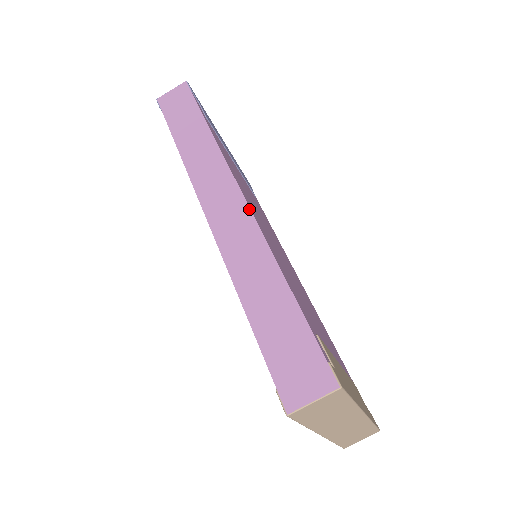
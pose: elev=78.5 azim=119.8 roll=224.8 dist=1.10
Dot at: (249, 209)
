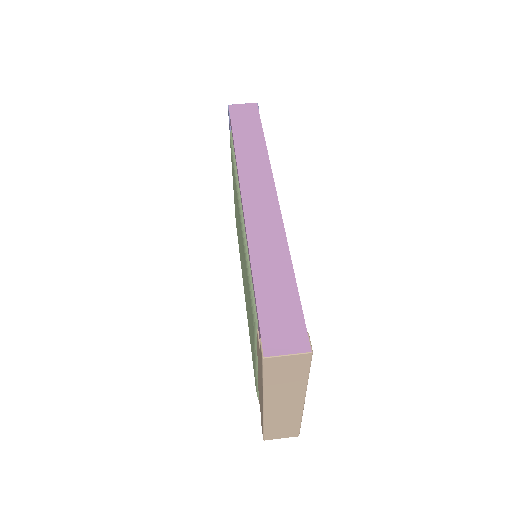
Dot at: (279, 209)
